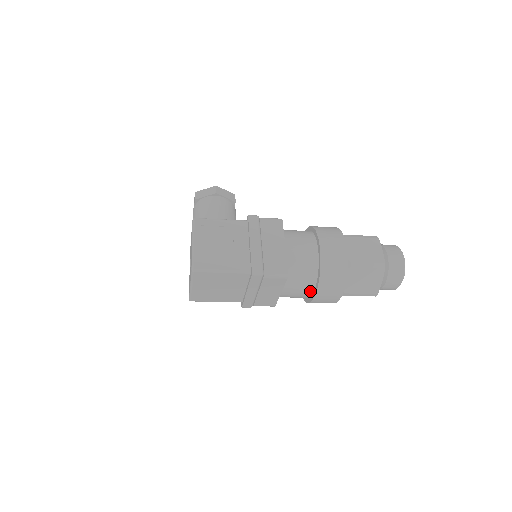
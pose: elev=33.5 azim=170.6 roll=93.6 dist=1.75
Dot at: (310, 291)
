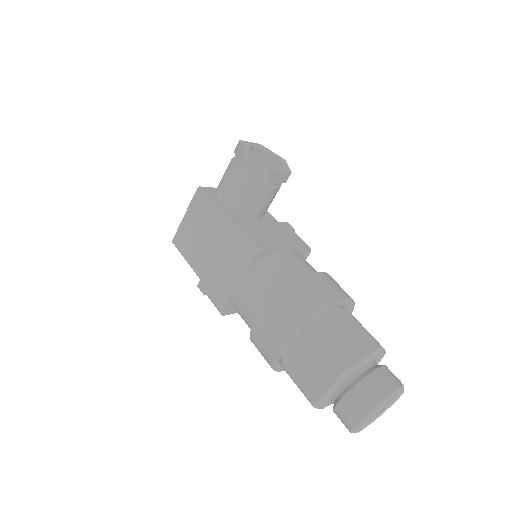
Dot at: occluded
